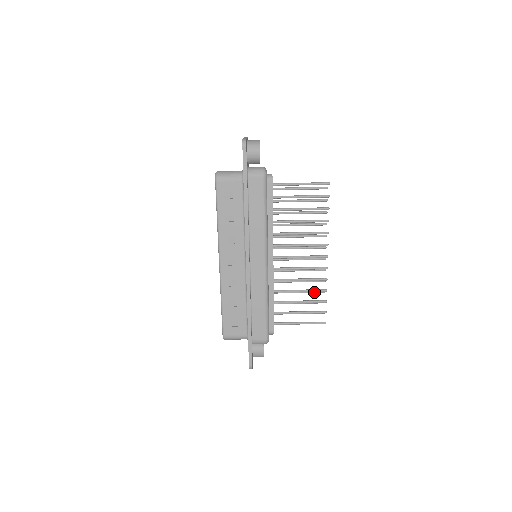
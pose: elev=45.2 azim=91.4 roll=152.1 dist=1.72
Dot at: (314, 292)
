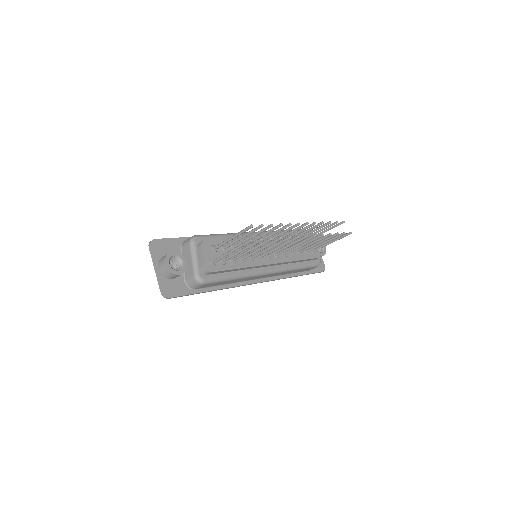
Dot at: occluded
